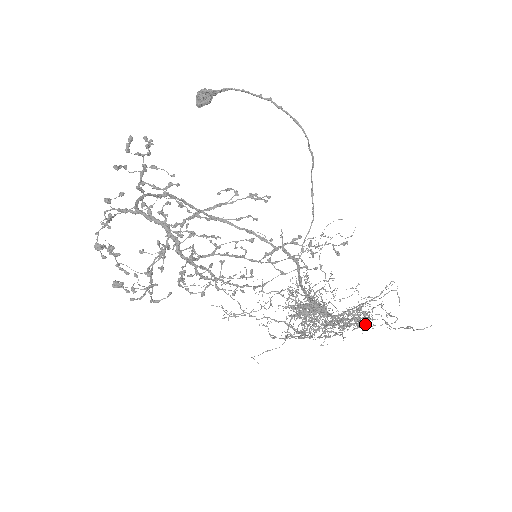
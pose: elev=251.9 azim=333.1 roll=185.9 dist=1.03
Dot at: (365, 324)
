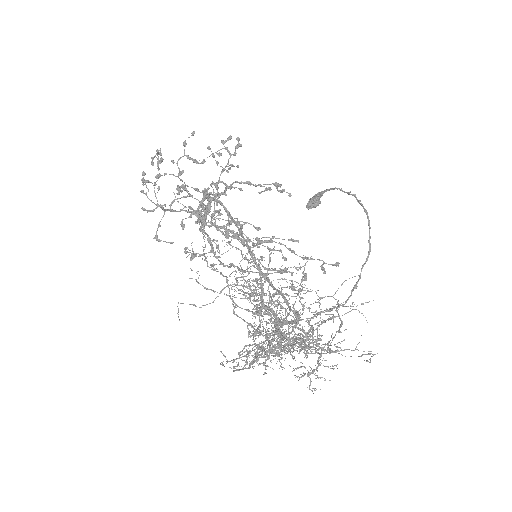
Dot at: (290, 287)
